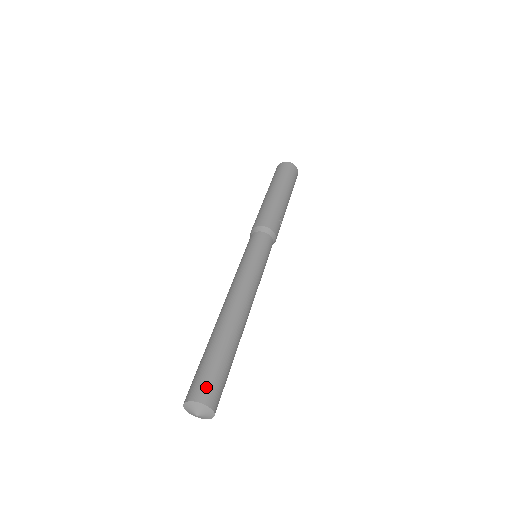
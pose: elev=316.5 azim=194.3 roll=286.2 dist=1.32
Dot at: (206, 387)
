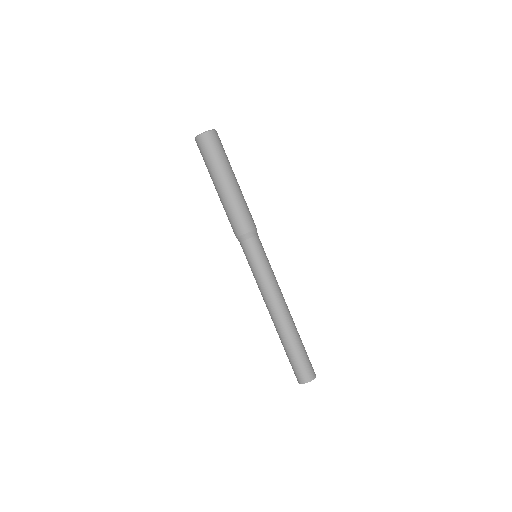
Dot at: (312, 368)
